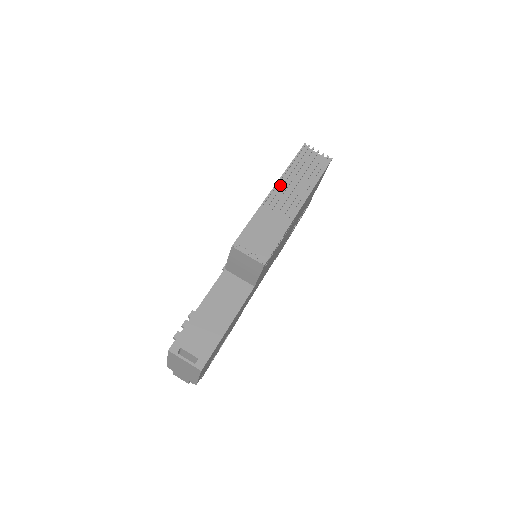
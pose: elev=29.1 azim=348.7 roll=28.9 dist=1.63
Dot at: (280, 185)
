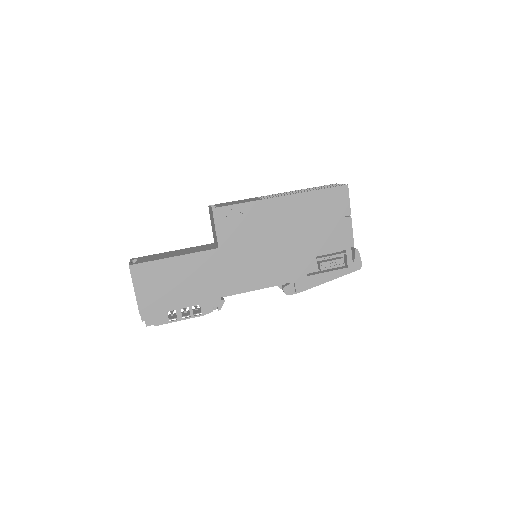
Dot at: occluded
